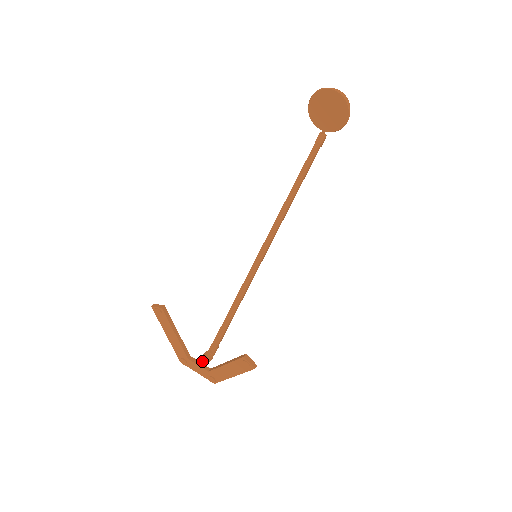
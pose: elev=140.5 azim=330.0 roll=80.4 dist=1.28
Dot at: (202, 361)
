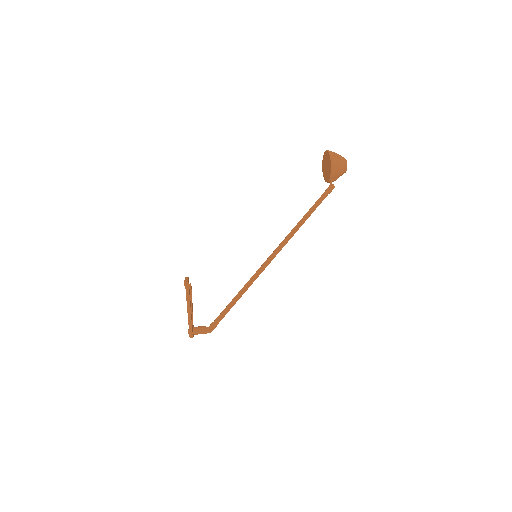
Dot at: occluded
